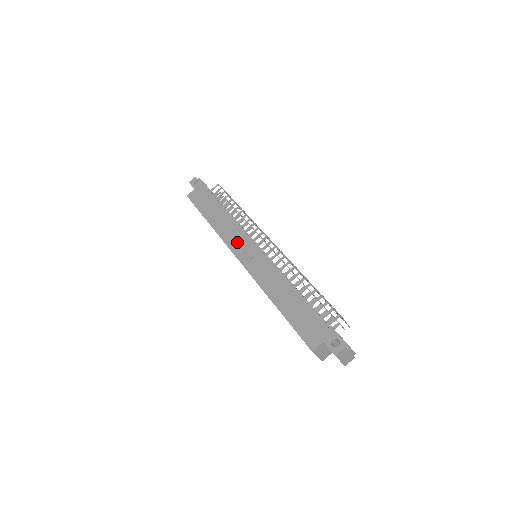
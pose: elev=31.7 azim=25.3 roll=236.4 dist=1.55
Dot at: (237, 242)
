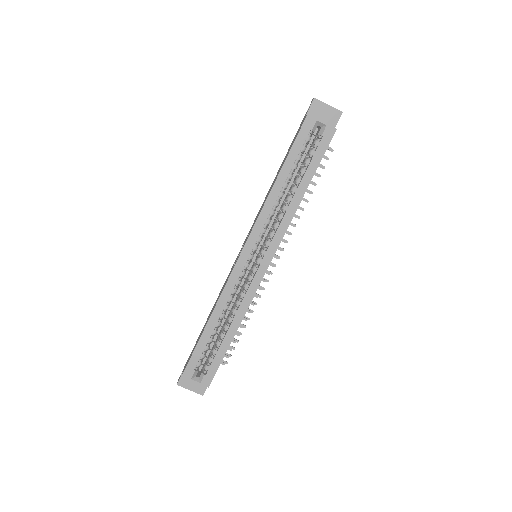
Dot at: (232, 268)
